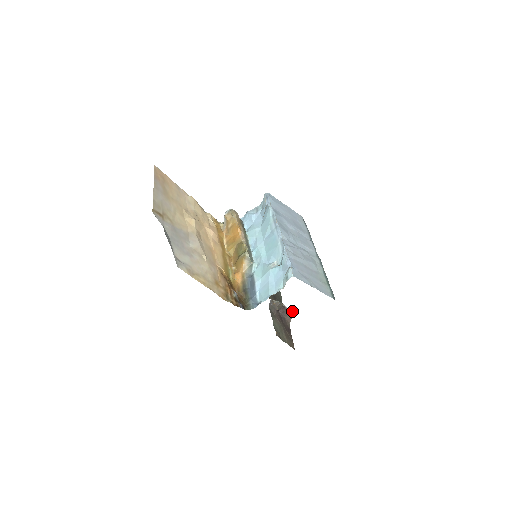
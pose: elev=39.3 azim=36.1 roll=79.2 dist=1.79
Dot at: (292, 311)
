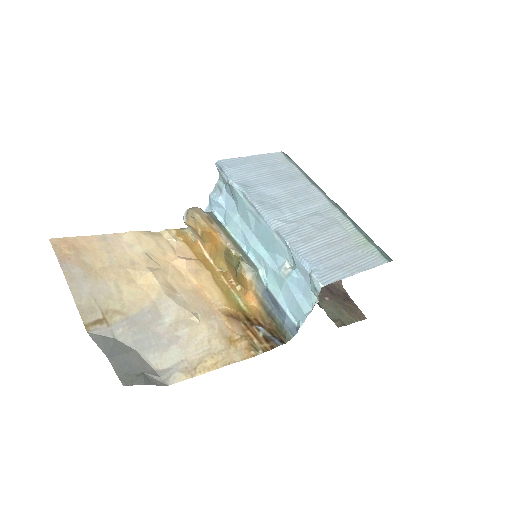
Dot at: occluded
